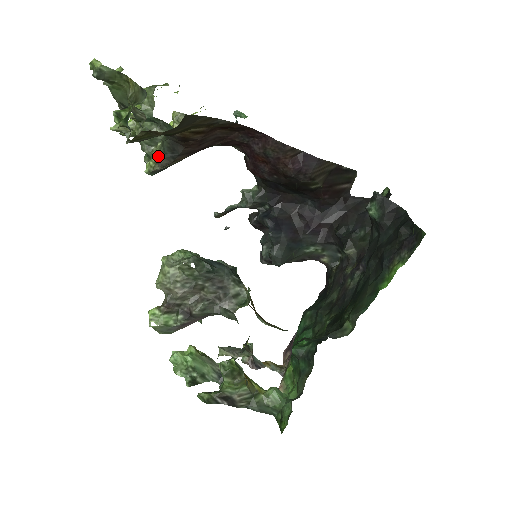
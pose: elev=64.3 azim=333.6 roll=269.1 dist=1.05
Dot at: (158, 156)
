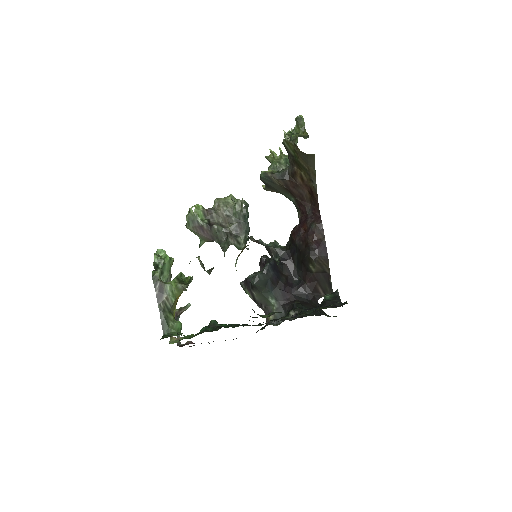
Dot at: (275, 172)
